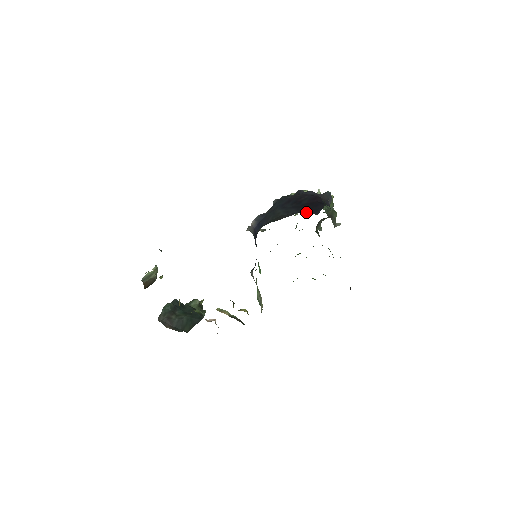
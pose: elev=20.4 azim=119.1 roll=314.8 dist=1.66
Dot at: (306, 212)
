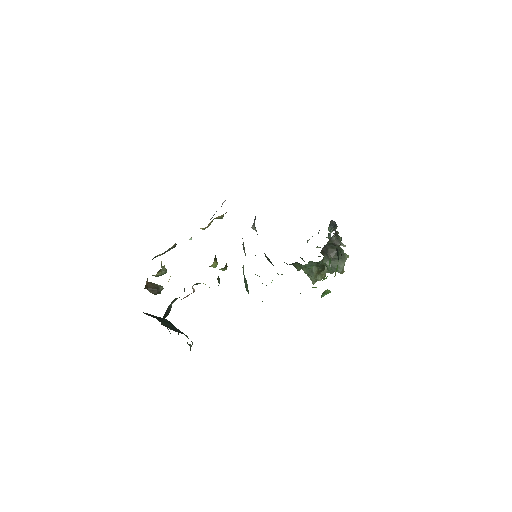
Dot at: occluded
